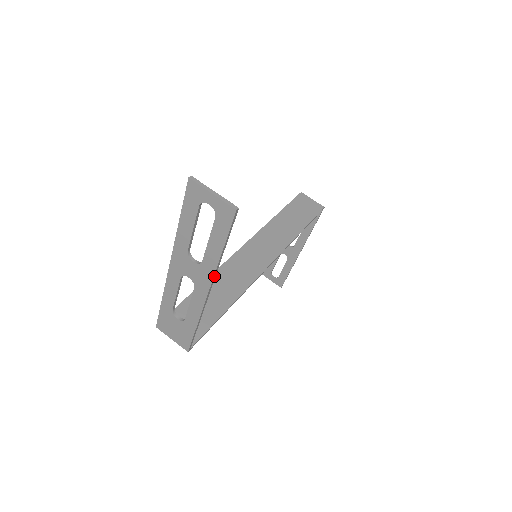
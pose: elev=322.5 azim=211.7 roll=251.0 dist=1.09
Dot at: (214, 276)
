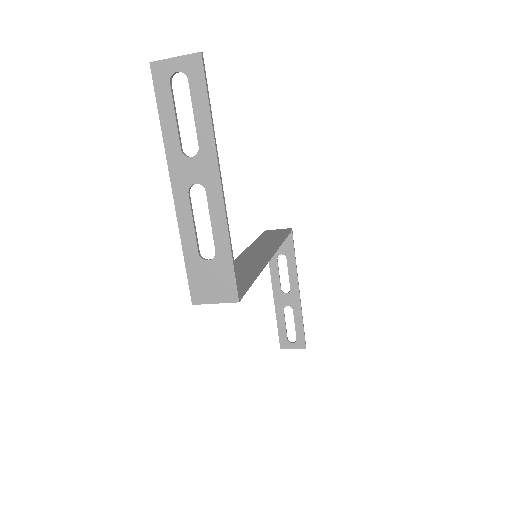
Dot at: (217, 154)
